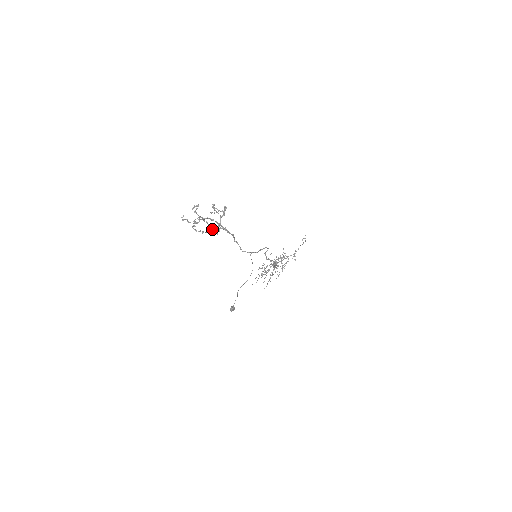
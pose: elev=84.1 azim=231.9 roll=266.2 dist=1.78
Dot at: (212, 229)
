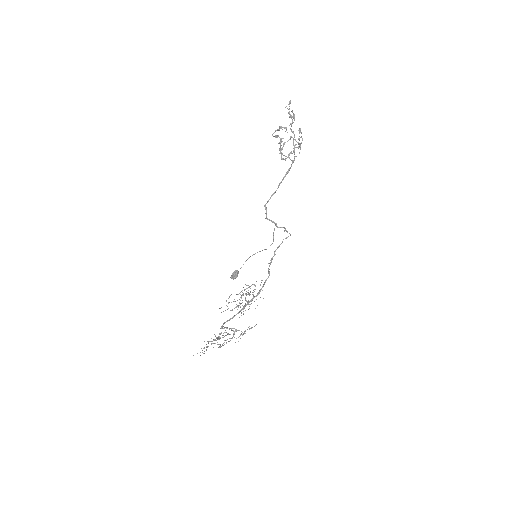
Dot at: occluded
